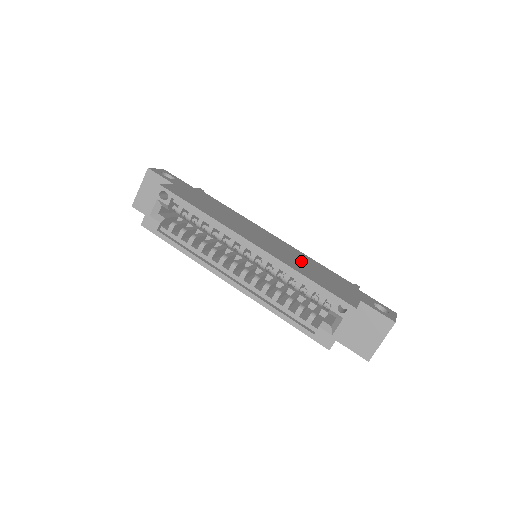
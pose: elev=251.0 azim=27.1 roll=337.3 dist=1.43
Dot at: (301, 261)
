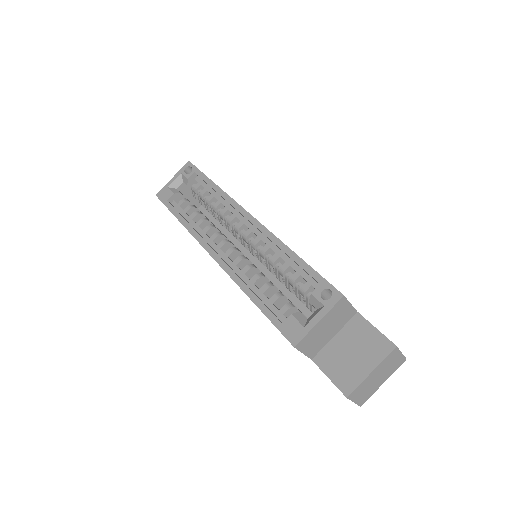
Dot at: occluded
